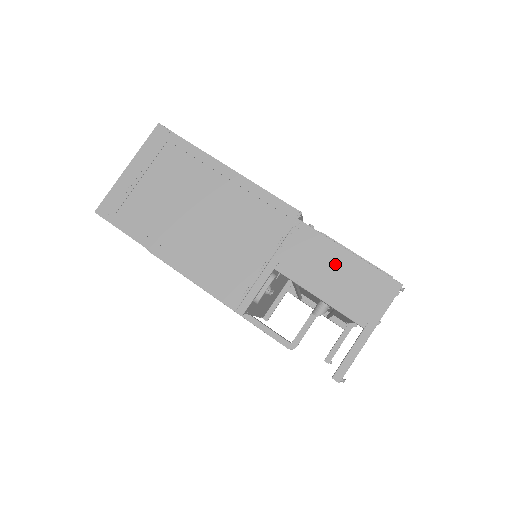
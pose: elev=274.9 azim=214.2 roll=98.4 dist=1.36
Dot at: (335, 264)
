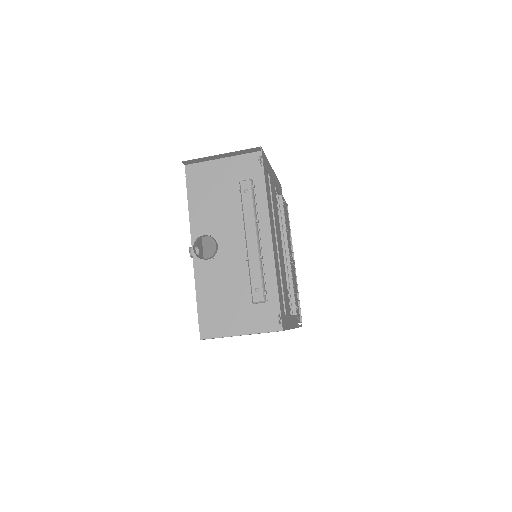
Dot at: occluded
